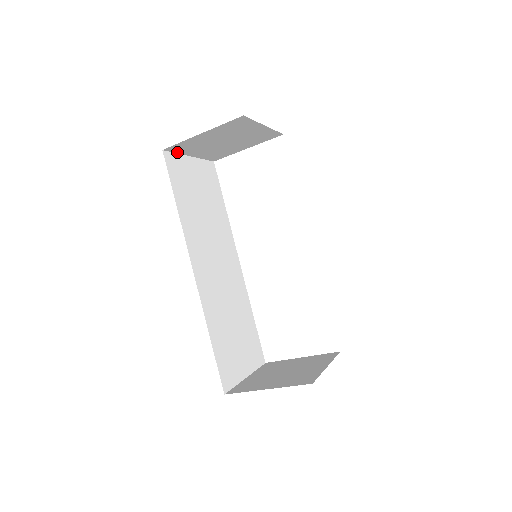
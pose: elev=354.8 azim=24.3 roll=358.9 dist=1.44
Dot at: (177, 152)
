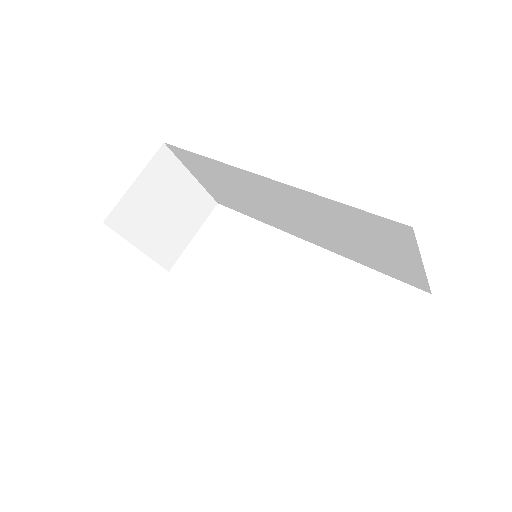
Dot at: (121, 234)
